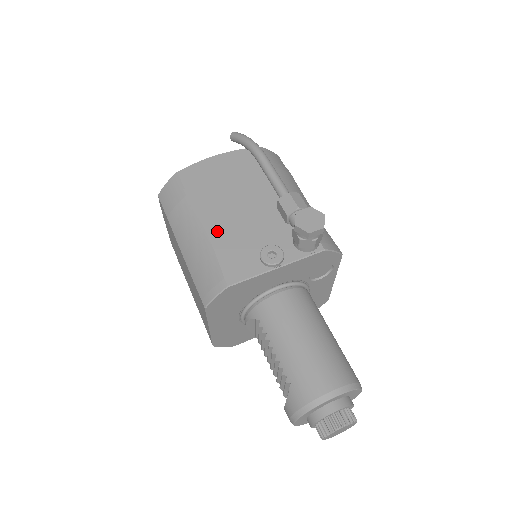
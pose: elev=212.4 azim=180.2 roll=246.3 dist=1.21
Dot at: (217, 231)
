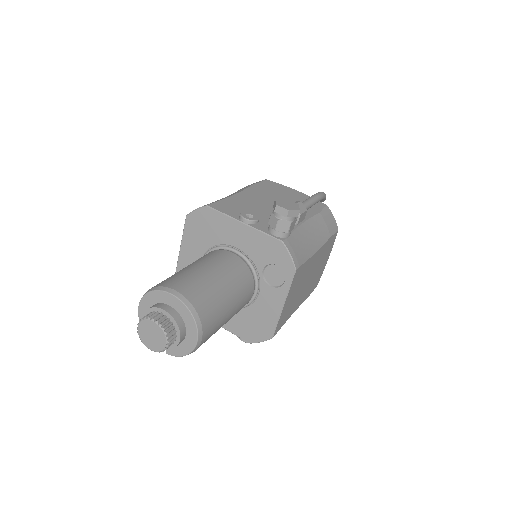
Dot at: (242, 197)
